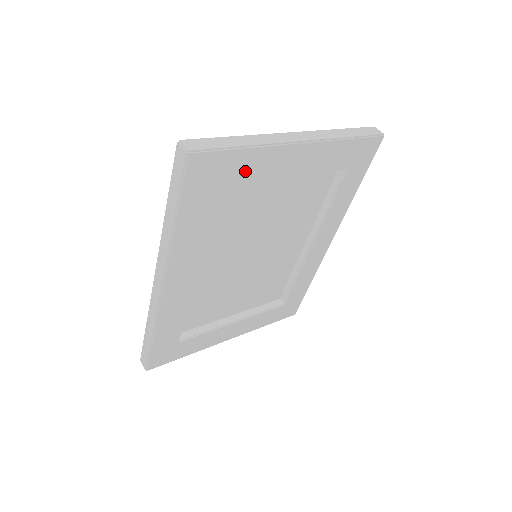
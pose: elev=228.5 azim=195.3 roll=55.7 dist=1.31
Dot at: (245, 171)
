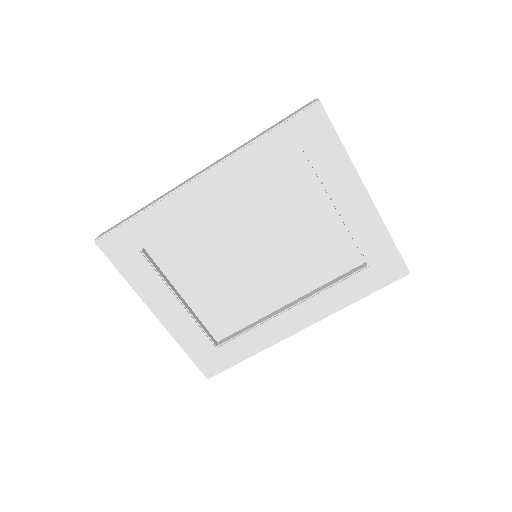
Dot at: (326, 162)
